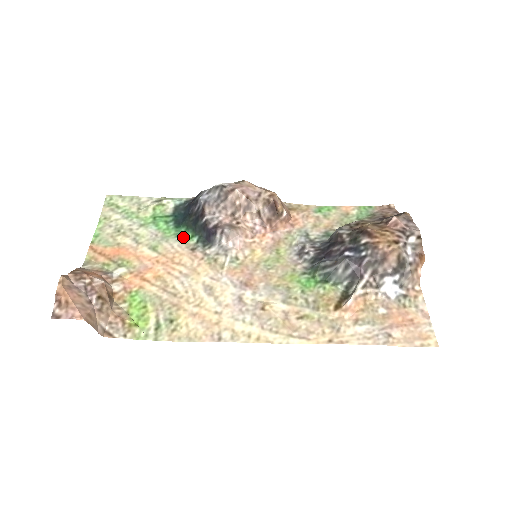
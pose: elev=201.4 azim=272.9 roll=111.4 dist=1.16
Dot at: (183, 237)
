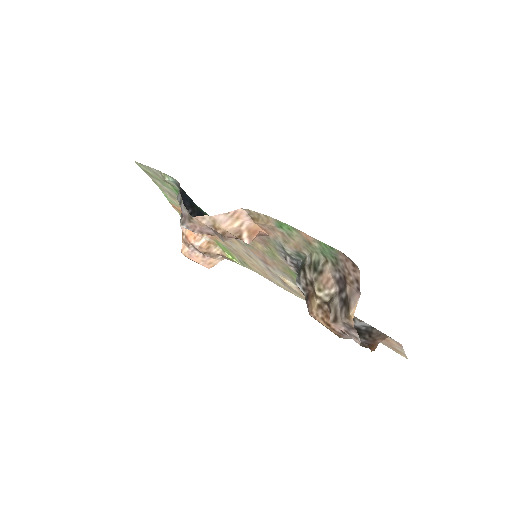
Dot at: occluded
